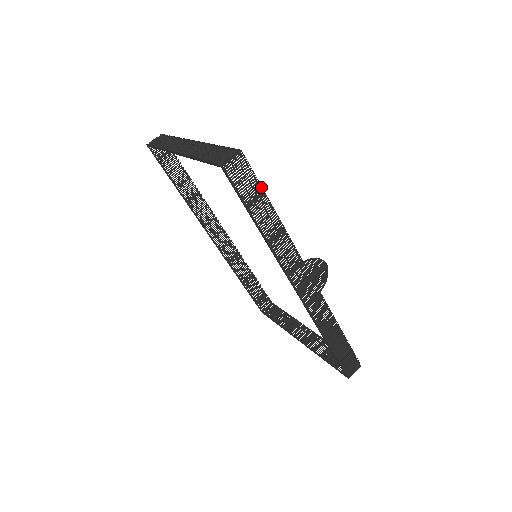
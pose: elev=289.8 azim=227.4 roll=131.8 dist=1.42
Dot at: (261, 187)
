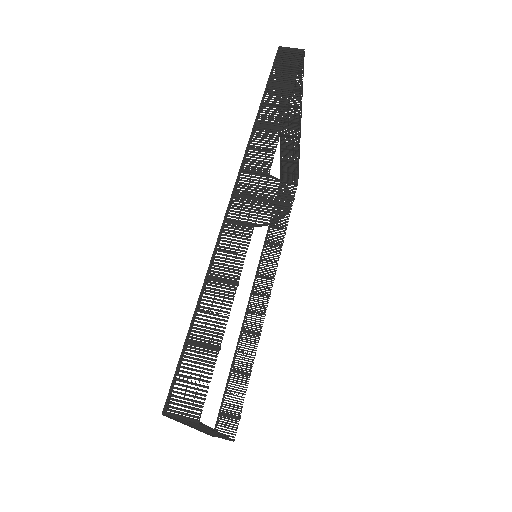
Dot at: occluded
